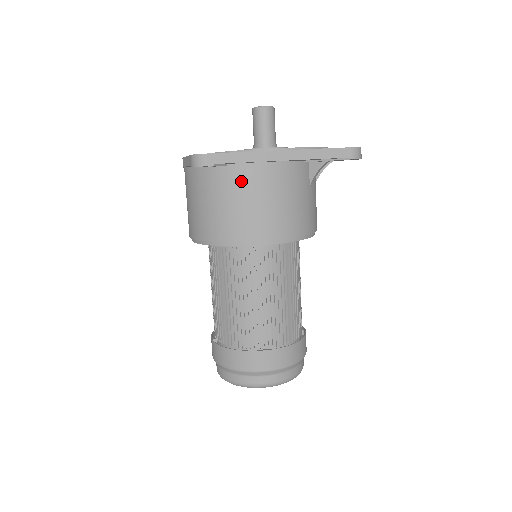
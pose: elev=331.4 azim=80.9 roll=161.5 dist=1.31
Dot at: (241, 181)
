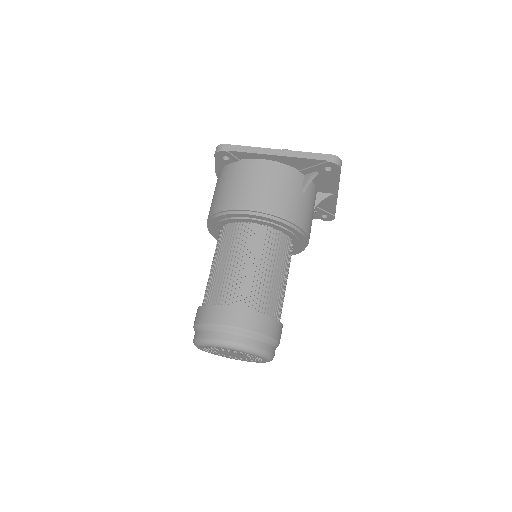
Dot at: (246, 170)
